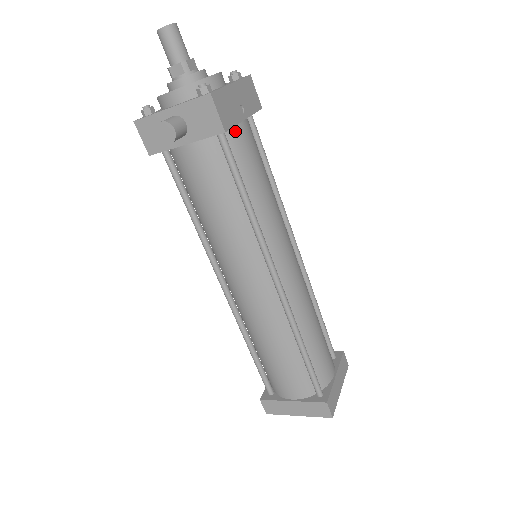
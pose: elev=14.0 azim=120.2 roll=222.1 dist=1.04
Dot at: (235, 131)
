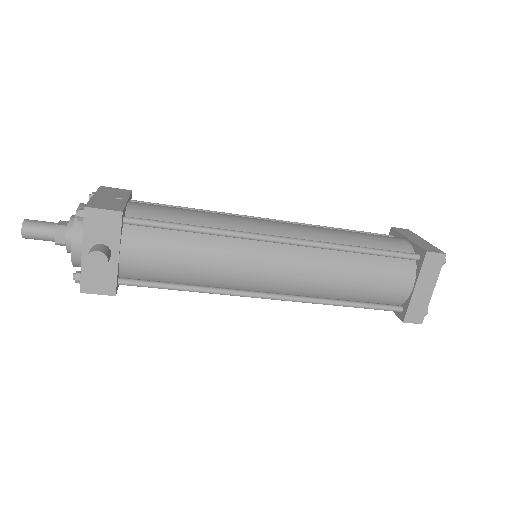
Dot at: (131, 210)
